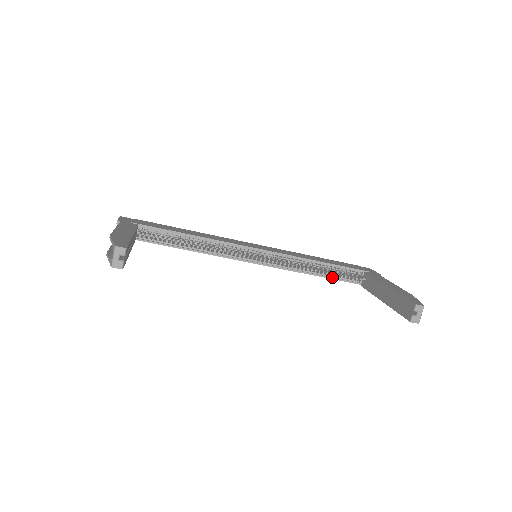
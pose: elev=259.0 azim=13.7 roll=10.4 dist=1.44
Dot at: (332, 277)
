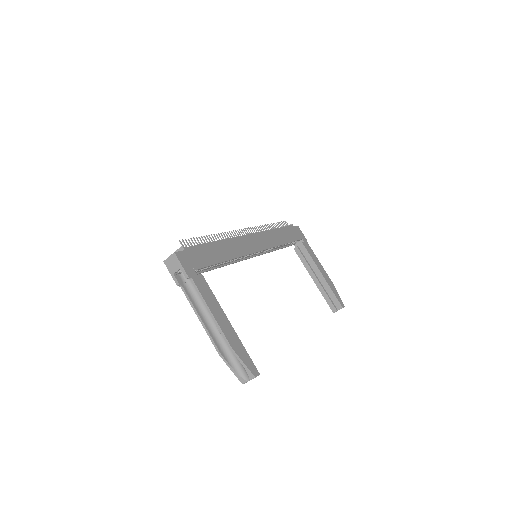
Dot at: (283, 247)
